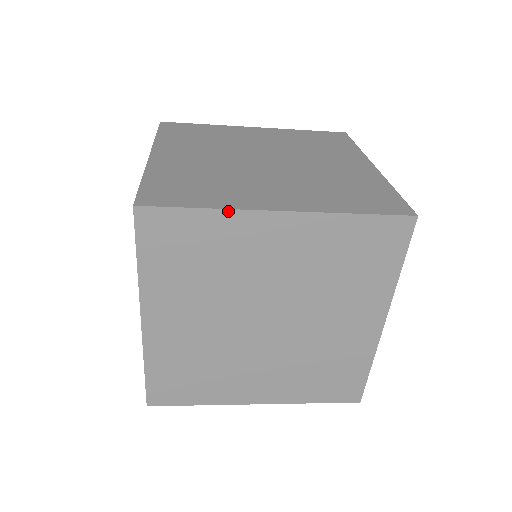
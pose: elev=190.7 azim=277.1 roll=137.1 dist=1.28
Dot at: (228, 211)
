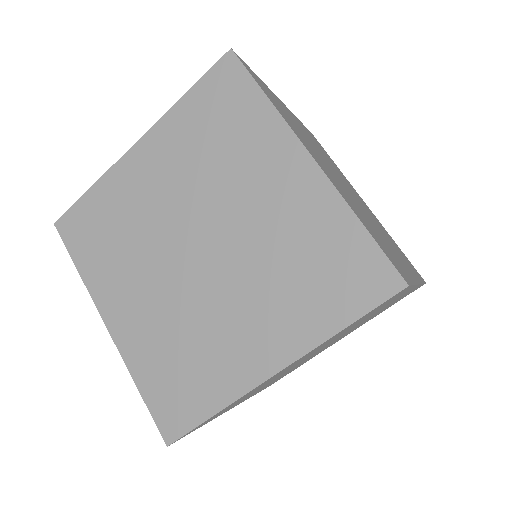
Dot at: occluded
